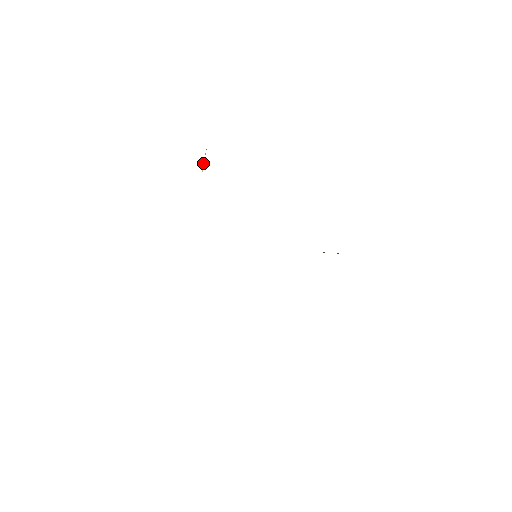
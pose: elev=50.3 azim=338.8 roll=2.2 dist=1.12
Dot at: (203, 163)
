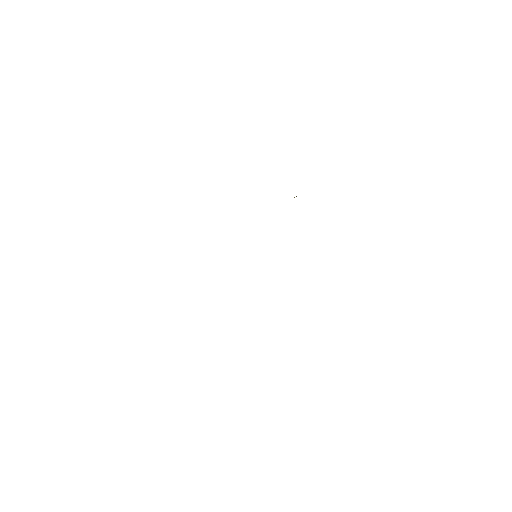
Dot at: occluded
